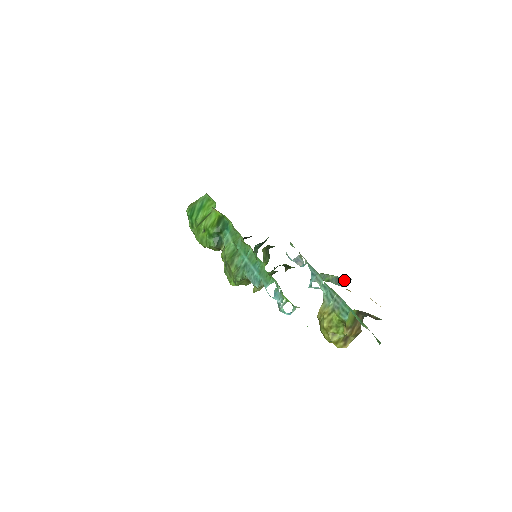
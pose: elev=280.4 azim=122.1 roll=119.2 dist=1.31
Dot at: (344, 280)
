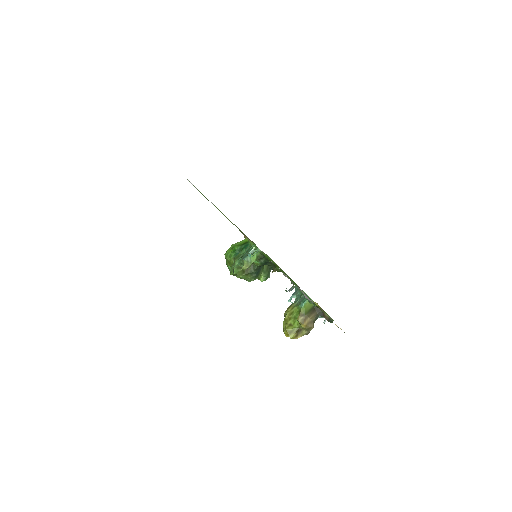
Dot at: occluded
